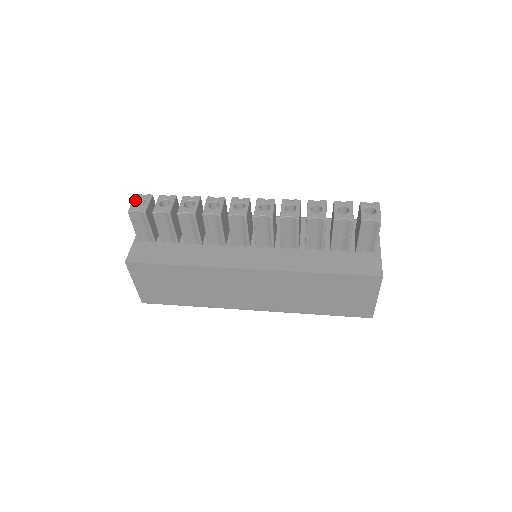
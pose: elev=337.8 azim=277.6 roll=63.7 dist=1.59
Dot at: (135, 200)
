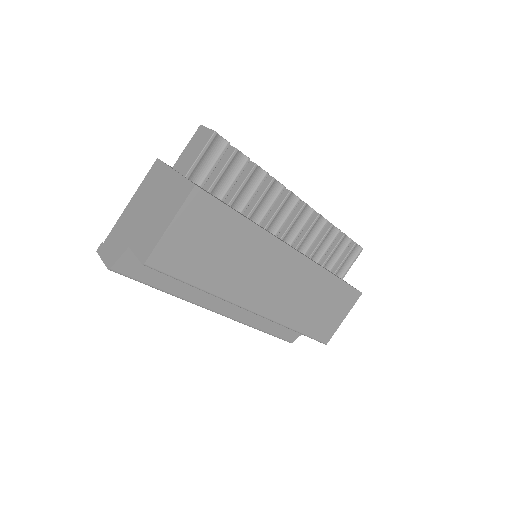
Dot at: (208, 128)
